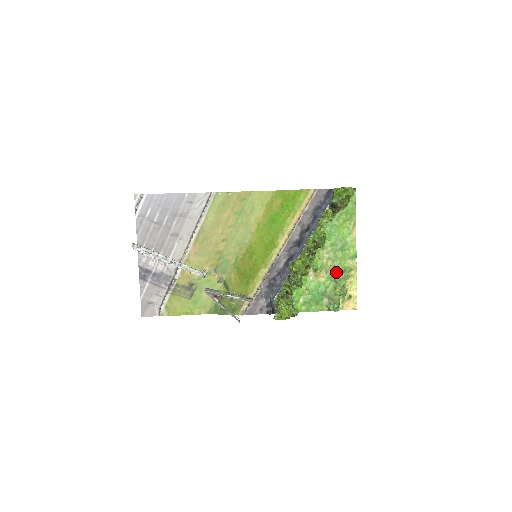
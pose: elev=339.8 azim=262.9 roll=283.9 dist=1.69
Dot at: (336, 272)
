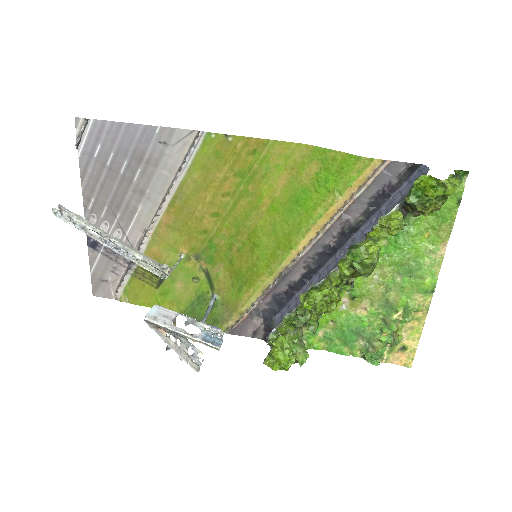
Dot at: (389, 307)
